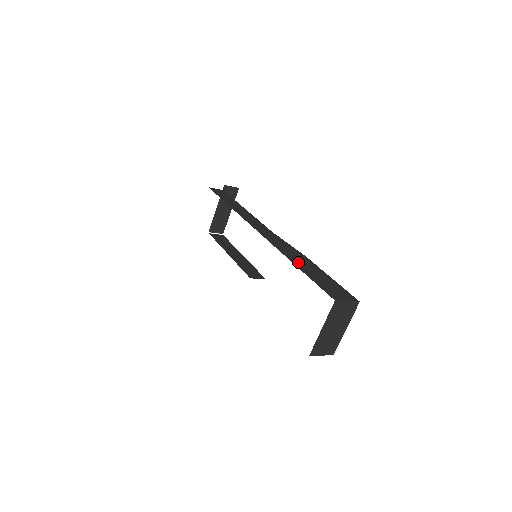
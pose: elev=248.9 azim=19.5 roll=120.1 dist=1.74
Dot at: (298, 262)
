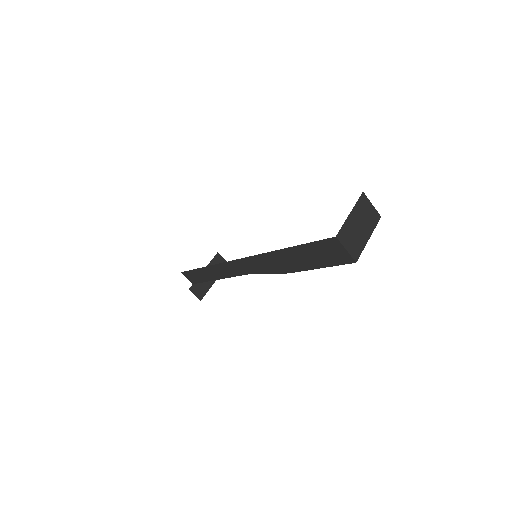
Dot at: occluded
